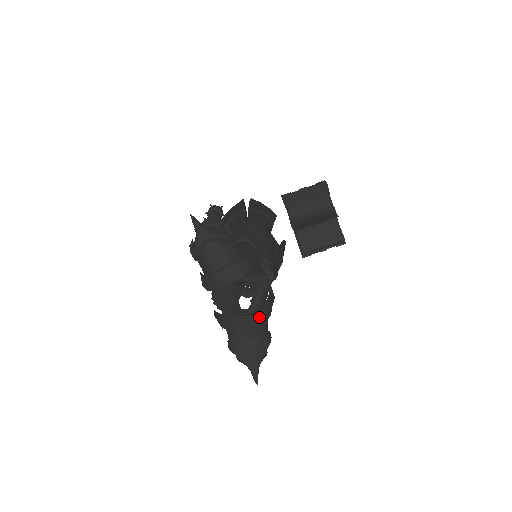
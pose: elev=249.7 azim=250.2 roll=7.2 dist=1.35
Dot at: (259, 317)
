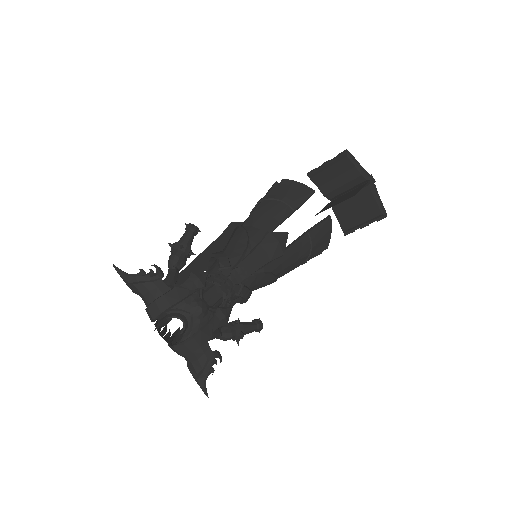
Dot at: (186, 345)
